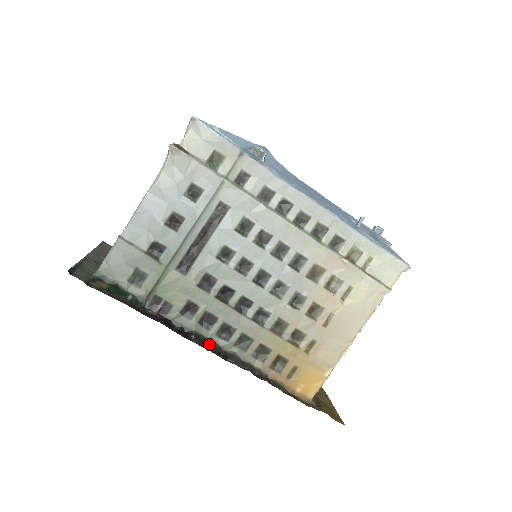
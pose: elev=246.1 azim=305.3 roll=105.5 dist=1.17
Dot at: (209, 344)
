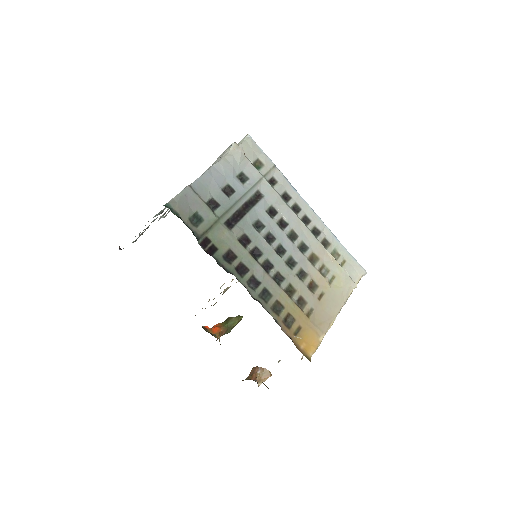
Dot at: occluded
